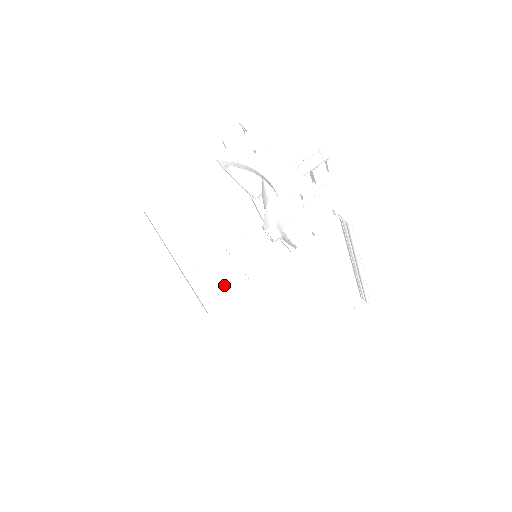
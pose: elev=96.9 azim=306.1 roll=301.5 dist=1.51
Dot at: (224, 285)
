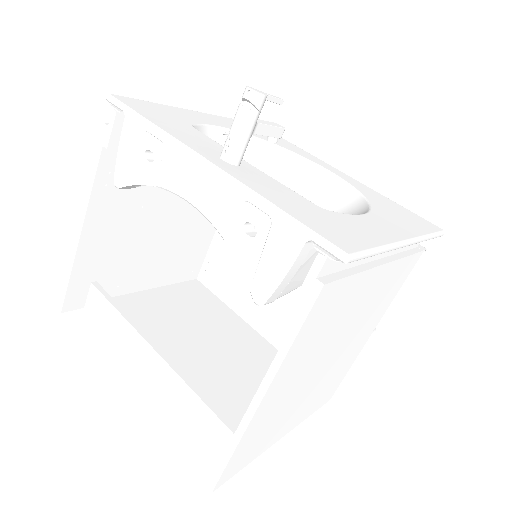
Dot at: occluded
